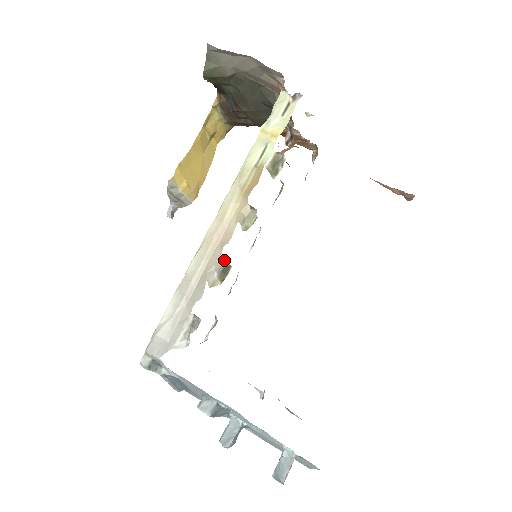
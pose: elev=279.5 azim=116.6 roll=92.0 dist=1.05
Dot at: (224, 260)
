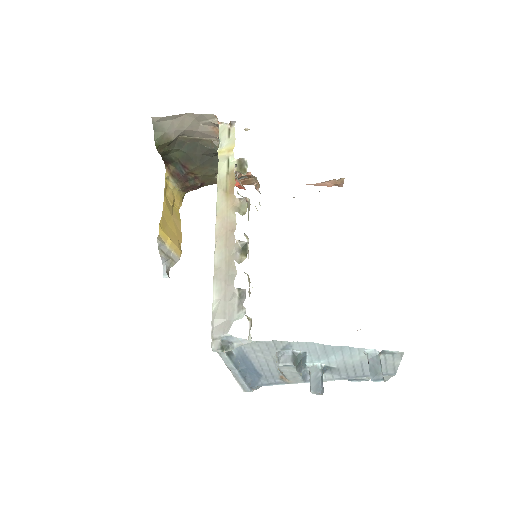
Dot at: (239, 241)
